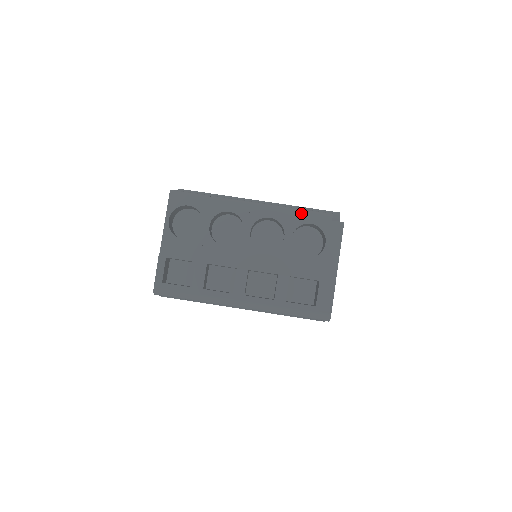
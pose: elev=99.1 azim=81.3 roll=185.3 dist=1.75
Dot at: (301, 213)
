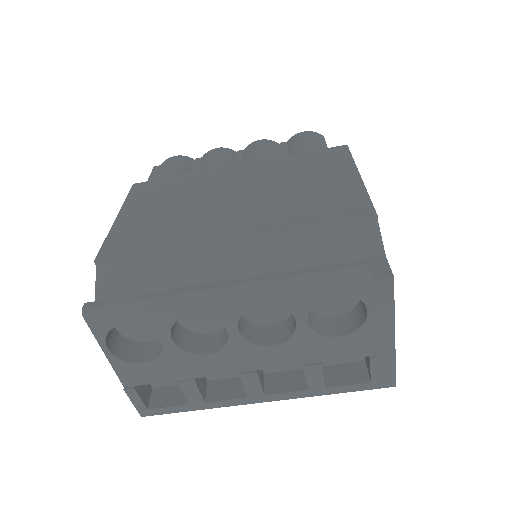
Dot at: (312, 285)
